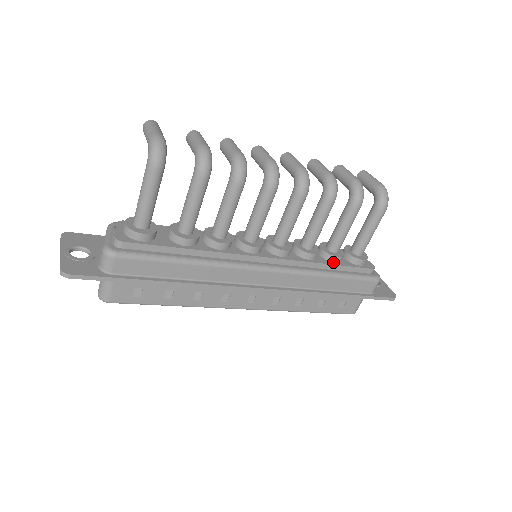
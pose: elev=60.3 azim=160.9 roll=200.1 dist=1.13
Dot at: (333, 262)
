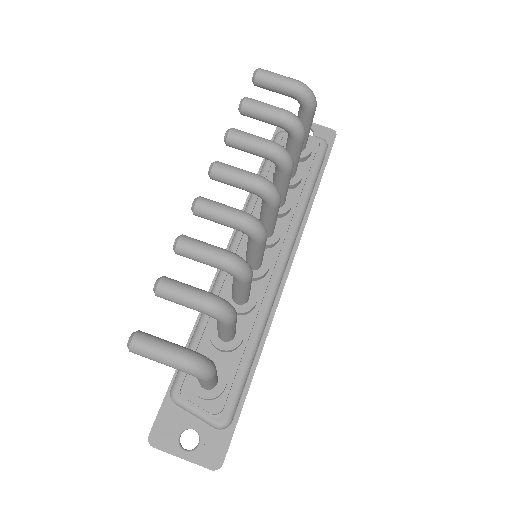
Dot at: (300, 183)
